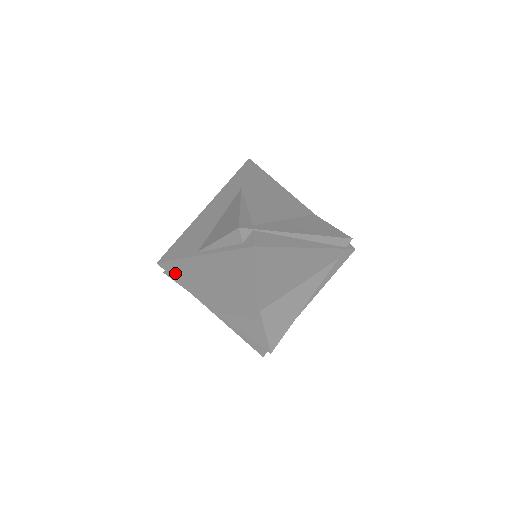
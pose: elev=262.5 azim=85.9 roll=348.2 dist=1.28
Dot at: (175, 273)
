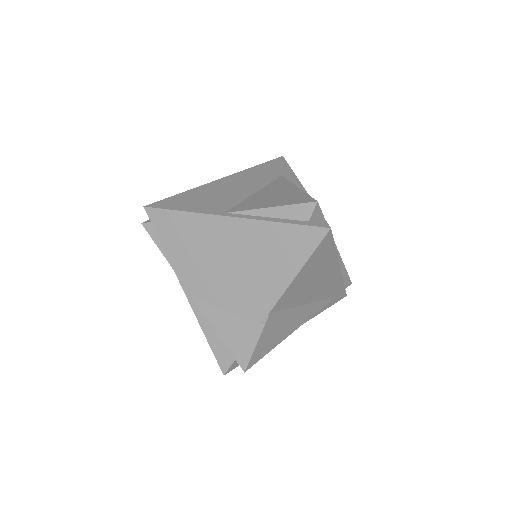
Dot at: (166, 228)
